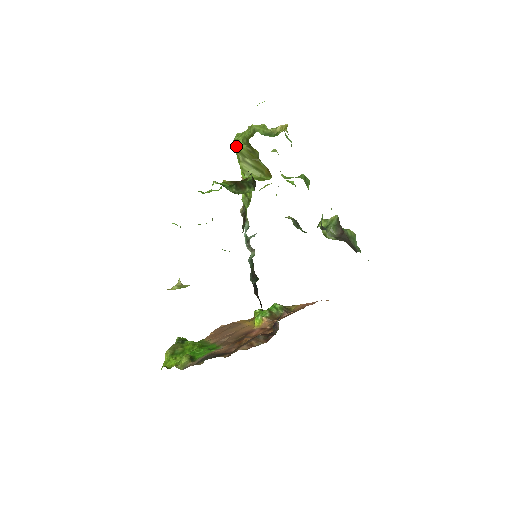
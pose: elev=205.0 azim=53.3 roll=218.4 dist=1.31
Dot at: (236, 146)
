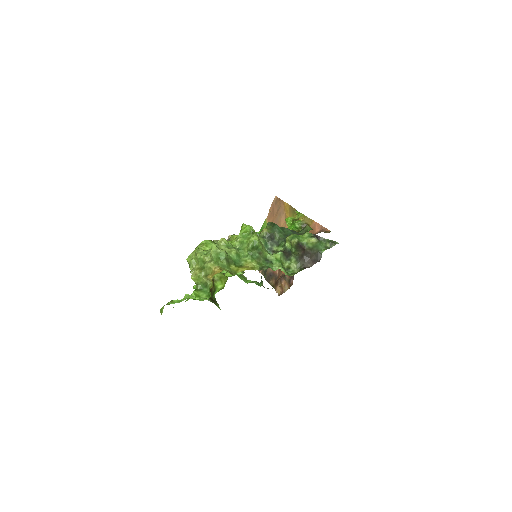
Dot at: occluded
